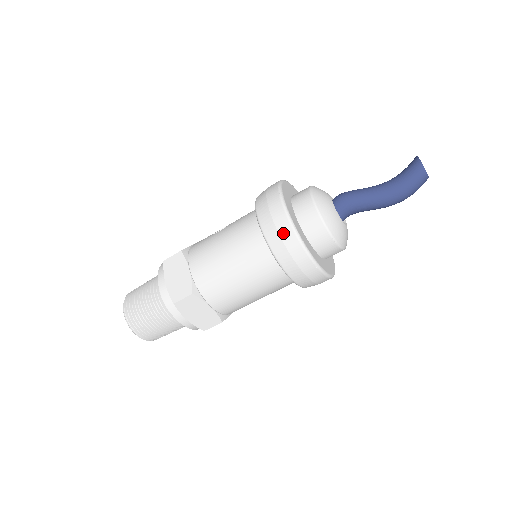
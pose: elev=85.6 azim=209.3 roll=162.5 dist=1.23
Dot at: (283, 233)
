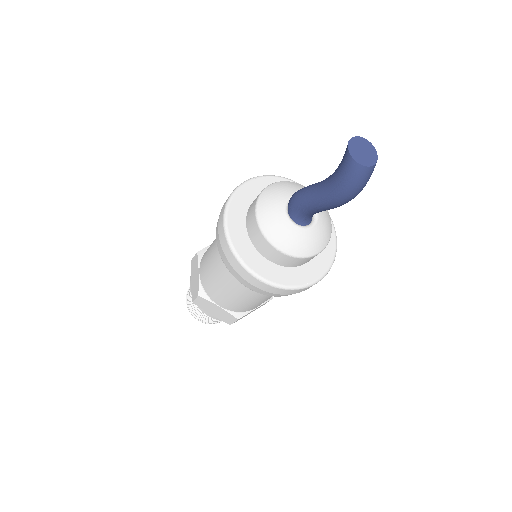
Dot at: (224, 248)
